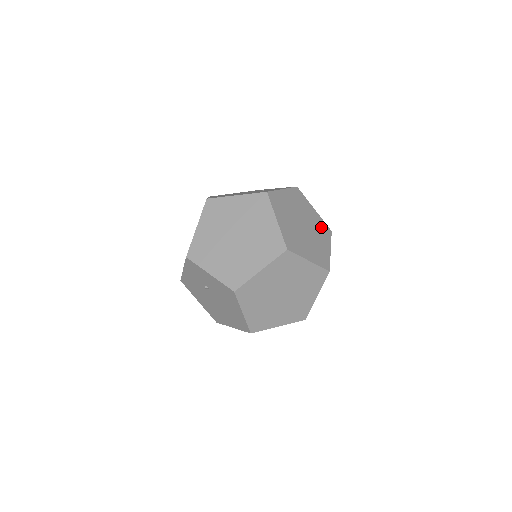
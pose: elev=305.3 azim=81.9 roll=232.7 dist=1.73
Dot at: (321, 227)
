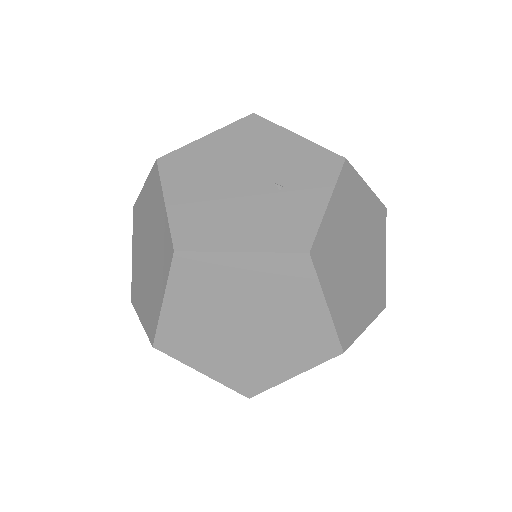
Dot at: (376, 220)
